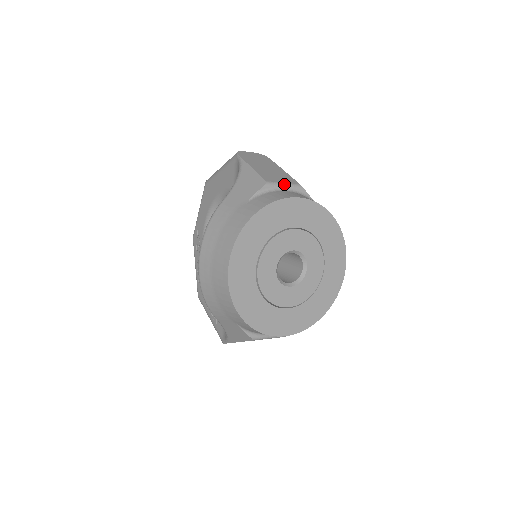
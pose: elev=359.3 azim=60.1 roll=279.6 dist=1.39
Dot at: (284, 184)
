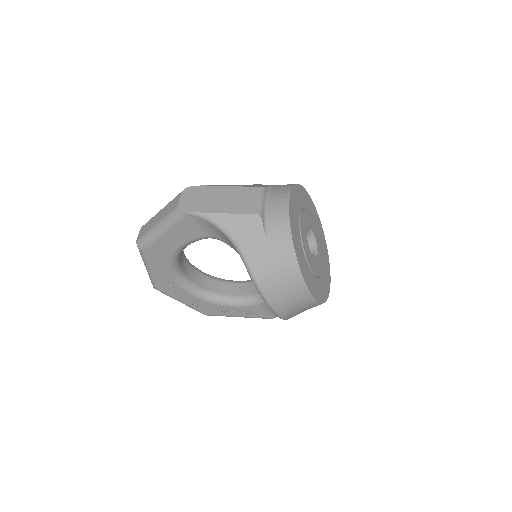
Dot at: (261, 201)
